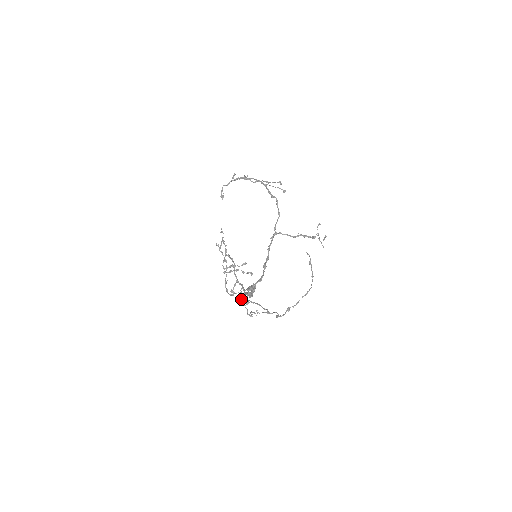
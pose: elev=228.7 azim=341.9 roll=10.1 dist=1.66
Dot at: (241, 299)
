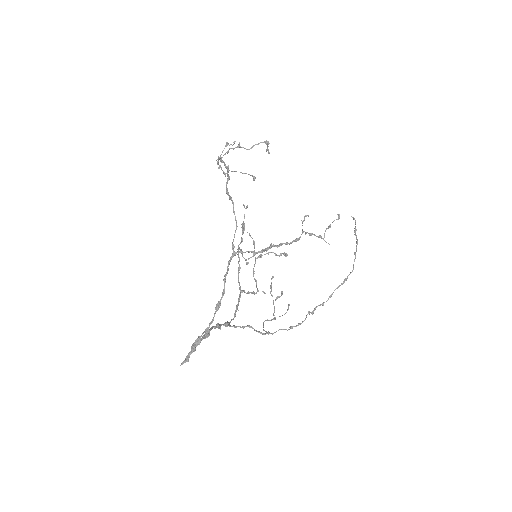
Dot at: (270, 293)
